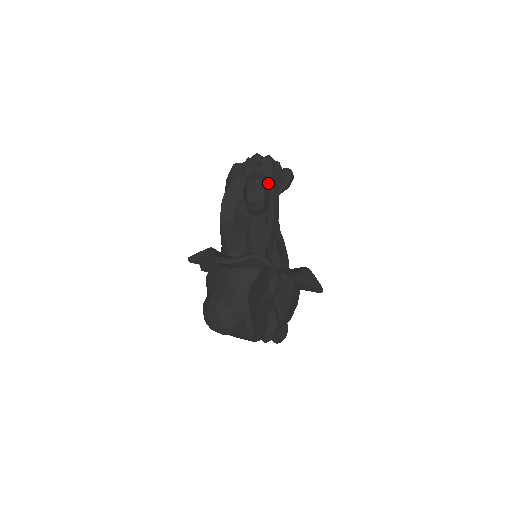
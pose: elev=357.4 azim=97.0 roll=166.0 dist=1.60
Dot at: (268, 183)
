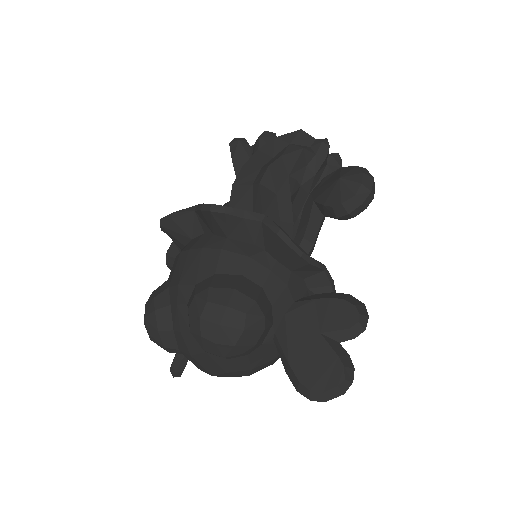
Dot at: occluded
